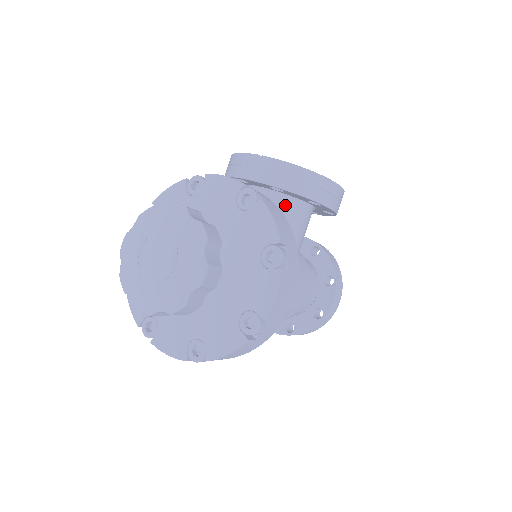
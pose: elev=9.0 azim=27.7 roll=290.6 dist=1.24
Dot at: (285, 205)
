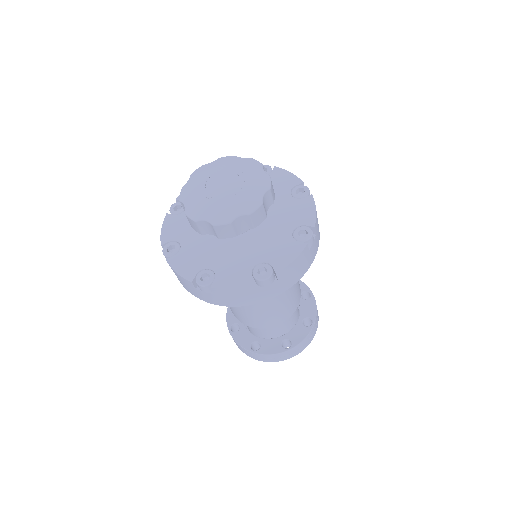
Dot at: occluded
